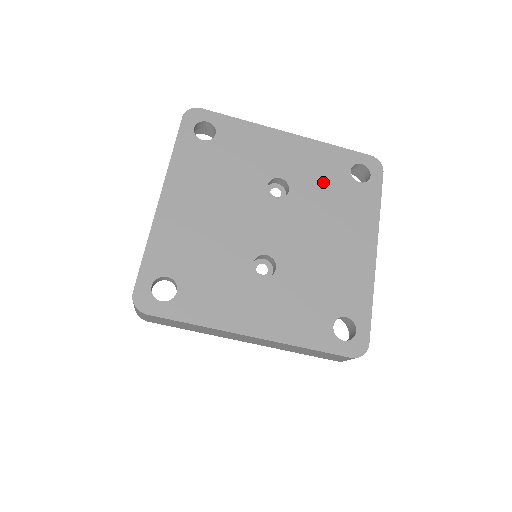
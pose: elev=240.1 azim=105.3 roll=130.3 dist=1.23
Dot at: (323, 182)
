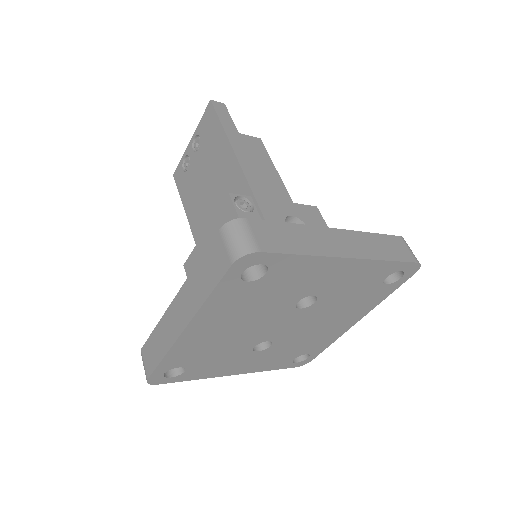
Dot at: (352, 291)
